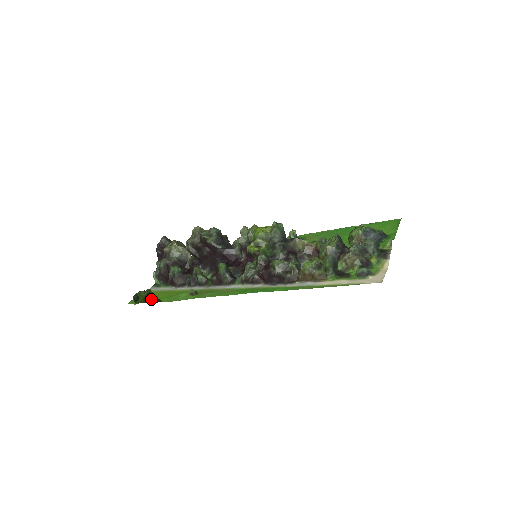
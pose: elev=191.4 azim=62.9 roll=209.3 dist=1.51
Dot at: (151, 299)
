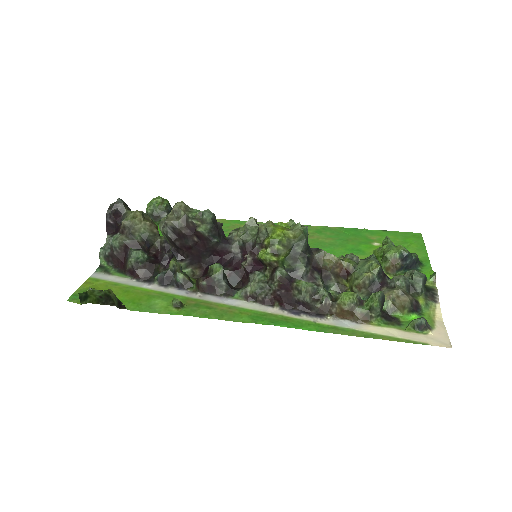
Dot at: (108, 301)
